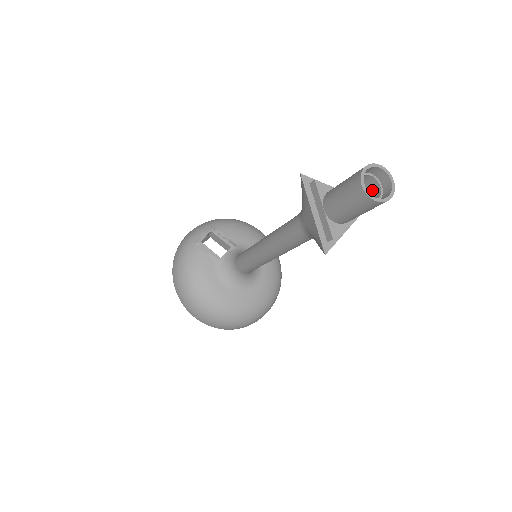
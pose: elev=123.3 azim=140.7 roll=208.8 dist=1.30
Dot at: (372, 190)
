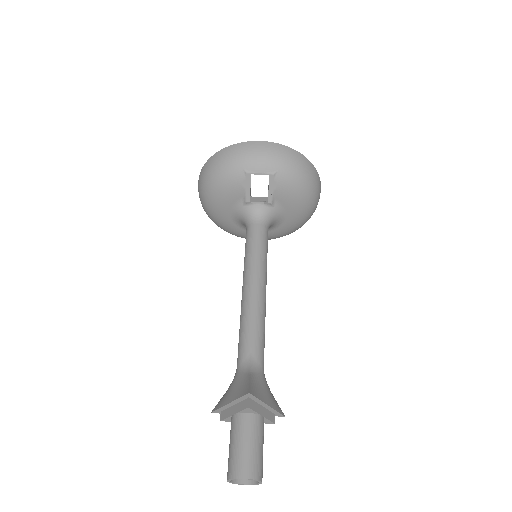
Dot at: occluded
